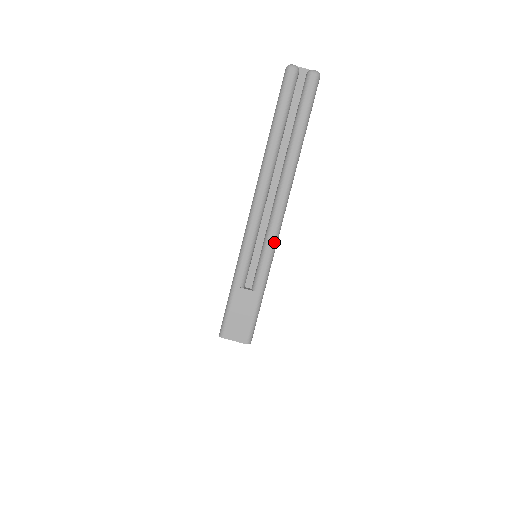
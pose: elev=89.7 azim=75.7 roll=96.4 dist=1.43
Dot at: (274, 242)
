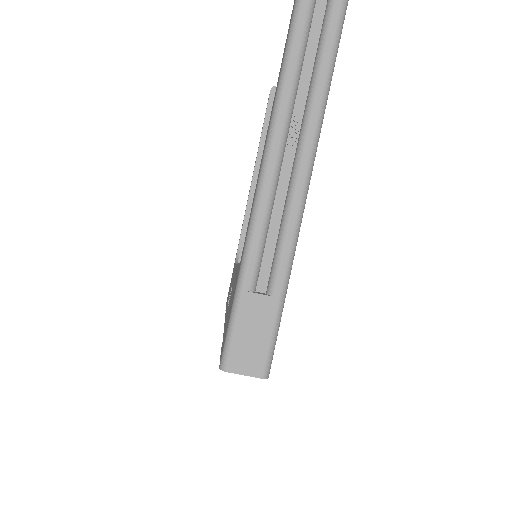
Dot at: (298, 220)
